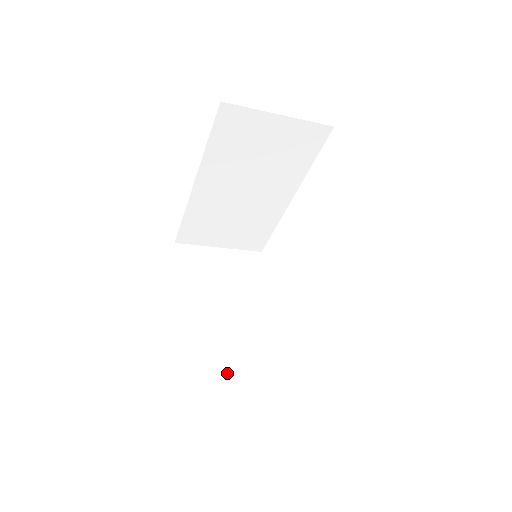
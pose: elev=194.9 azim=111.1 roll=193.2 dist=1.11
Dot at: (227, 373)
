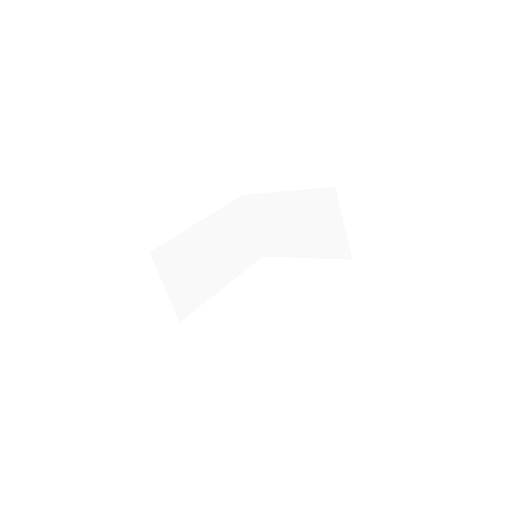
Dot at: occluded
